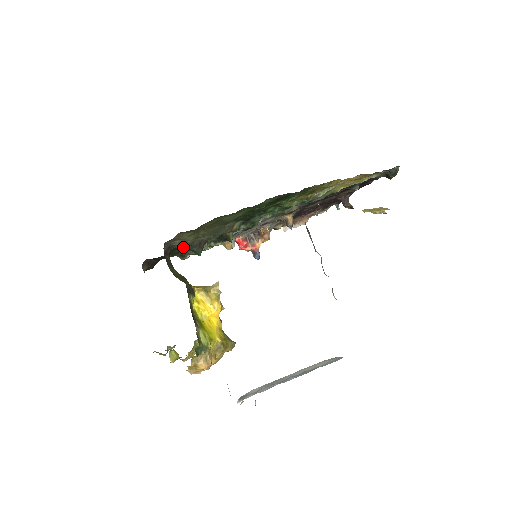
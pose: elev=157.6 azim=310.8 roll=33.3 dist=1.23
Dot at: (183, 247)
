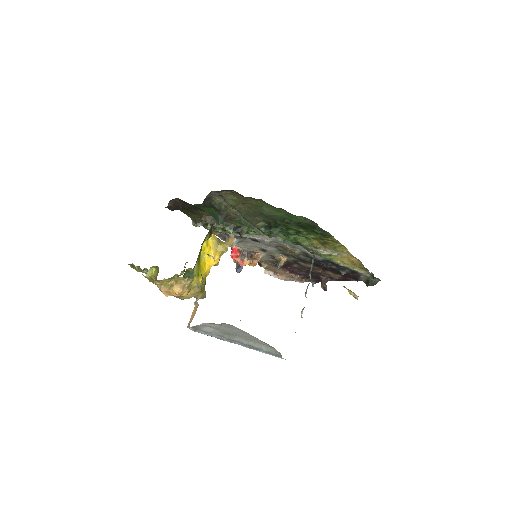
Dot at: (216, 207)
